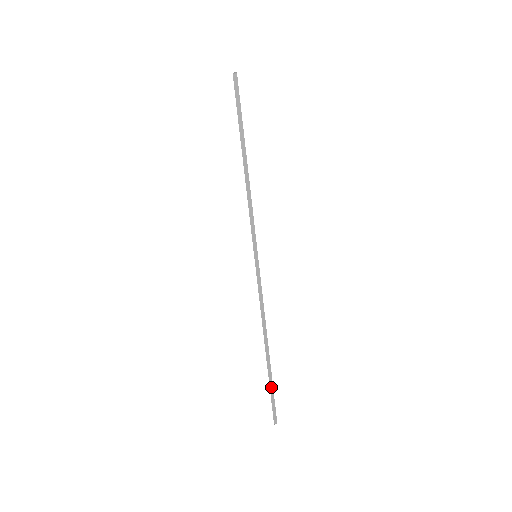
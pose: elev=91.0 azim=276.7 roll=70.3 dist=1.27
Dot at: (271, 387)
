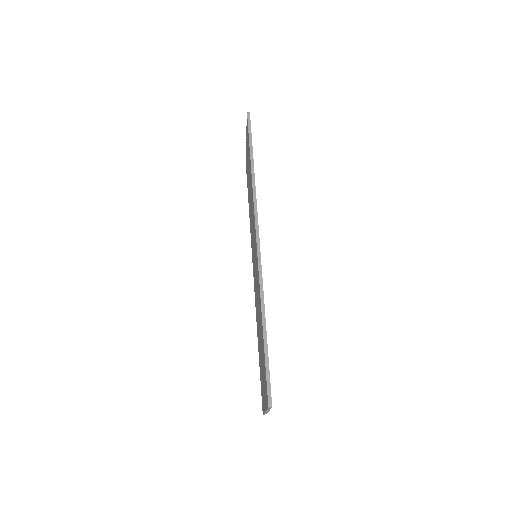
Dot at: (266, 355)
